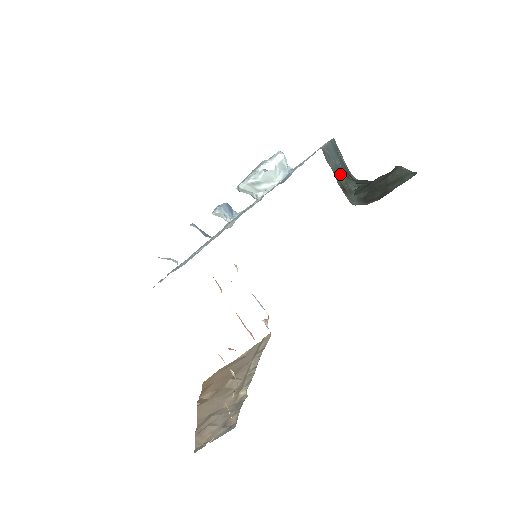
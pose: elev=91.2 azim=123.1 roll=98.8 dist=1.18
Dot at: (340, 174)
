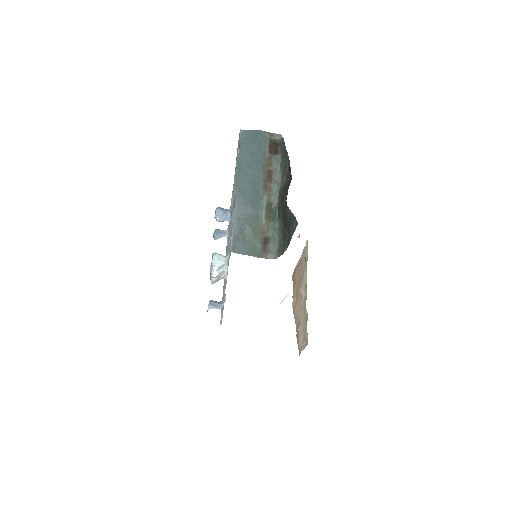
Dot at: (259, 213)
